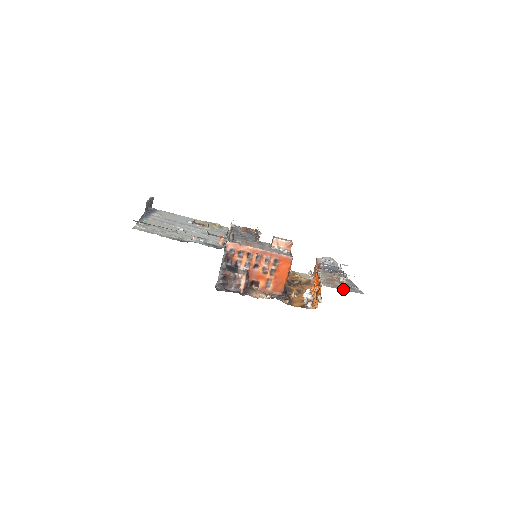
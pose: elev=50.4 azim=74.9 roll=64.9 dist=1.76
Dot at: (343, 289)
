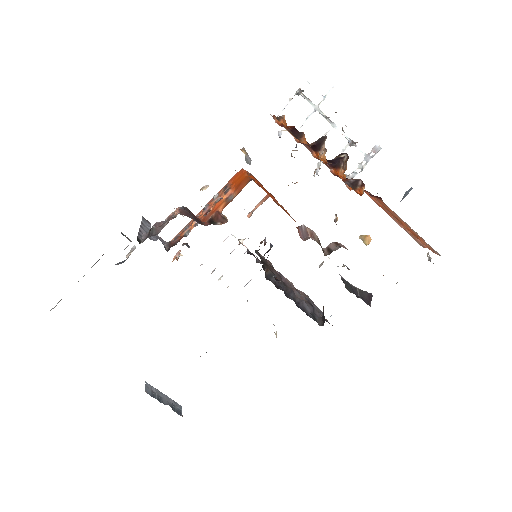
Dot at: (302, 91)
